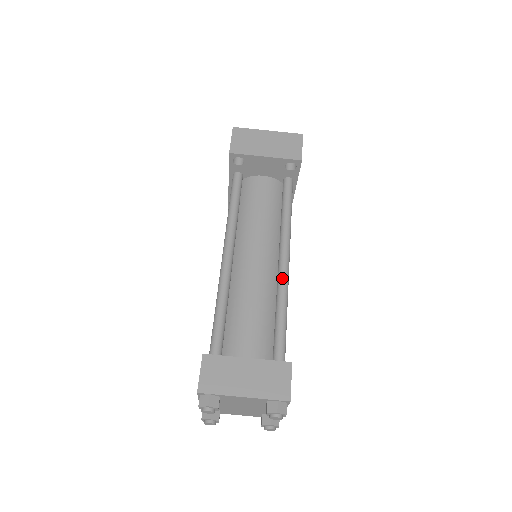
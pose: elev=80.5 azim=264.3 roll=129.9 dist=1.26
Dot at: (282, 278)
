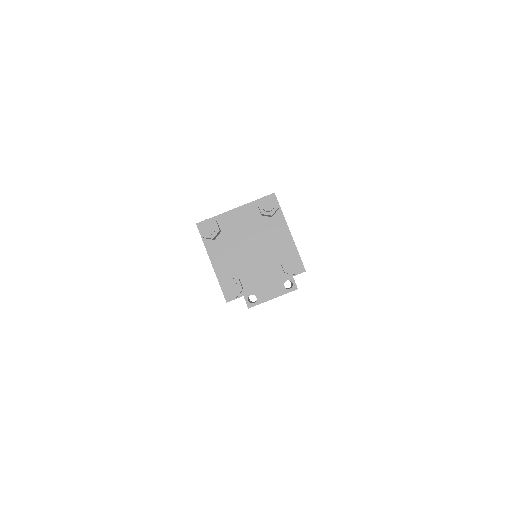
Dot at: occluded
